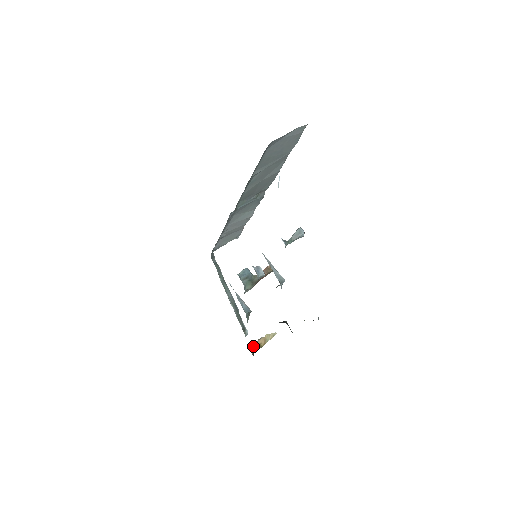
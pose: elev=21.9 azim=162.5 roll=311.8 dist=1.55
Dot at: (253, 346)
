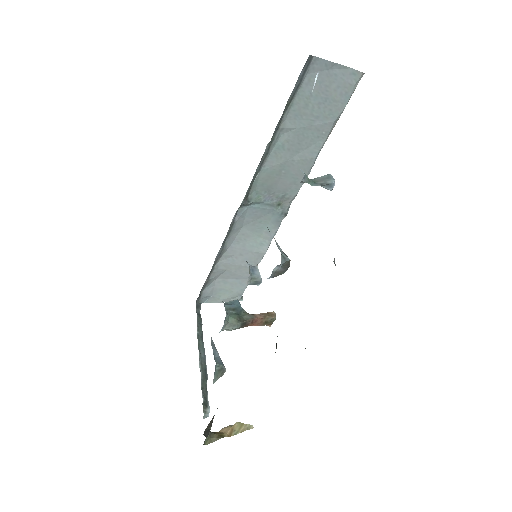
Dot at: (210, 431)
